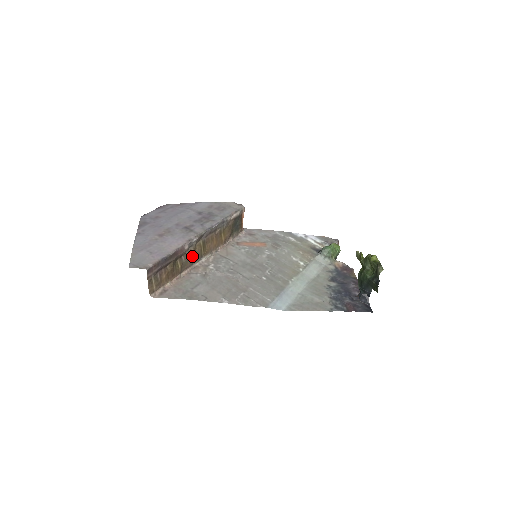
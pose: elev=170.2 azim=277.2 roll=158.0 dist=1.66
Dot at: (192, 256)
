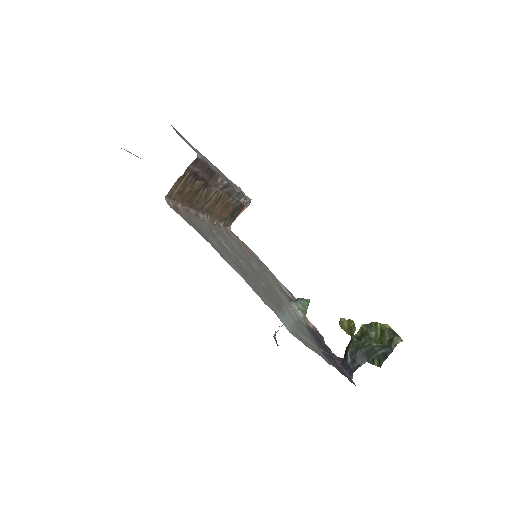
Dot at: (207, 199)
